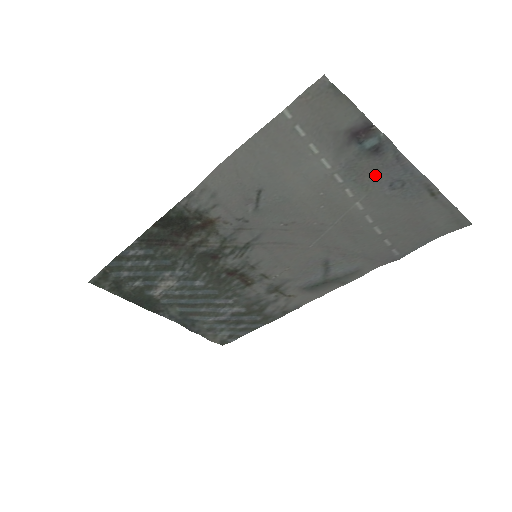
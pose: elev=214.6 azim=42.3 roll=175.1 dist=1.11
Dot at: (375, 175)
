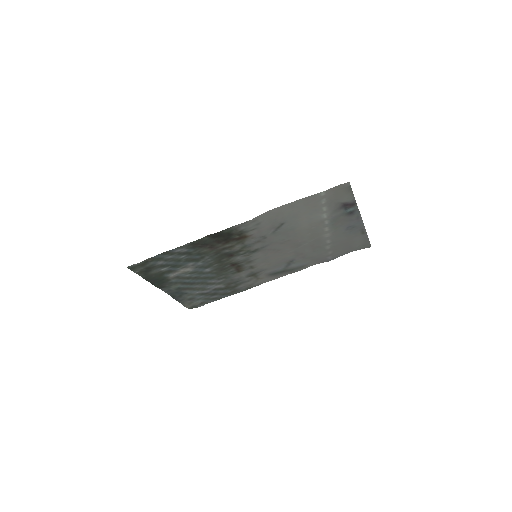
Dot at: (343, 223)
